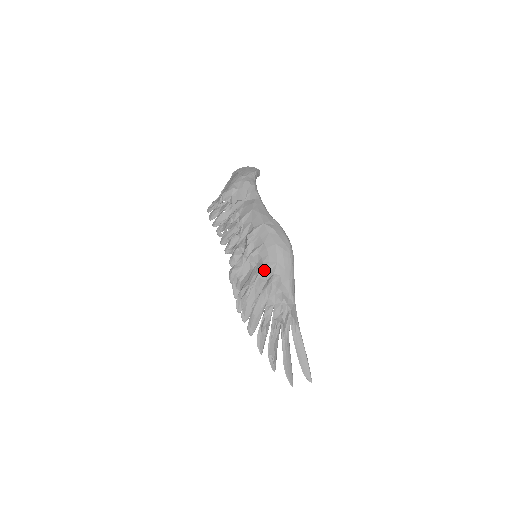
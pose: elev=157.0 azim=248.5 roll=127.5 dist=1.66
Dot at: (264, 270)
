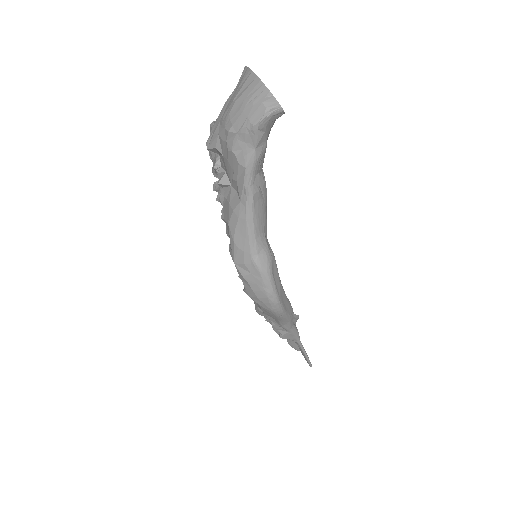
Dot at: (247, 294)
